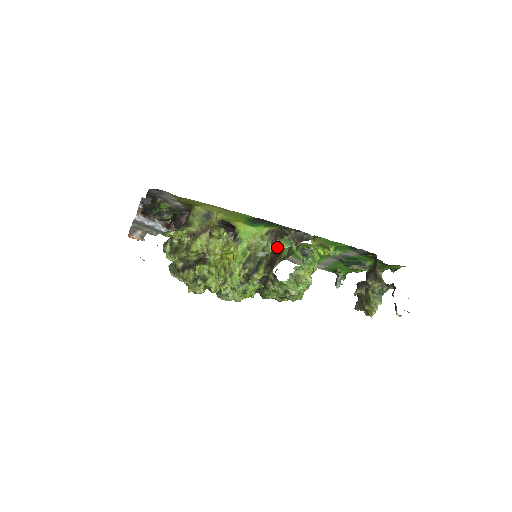
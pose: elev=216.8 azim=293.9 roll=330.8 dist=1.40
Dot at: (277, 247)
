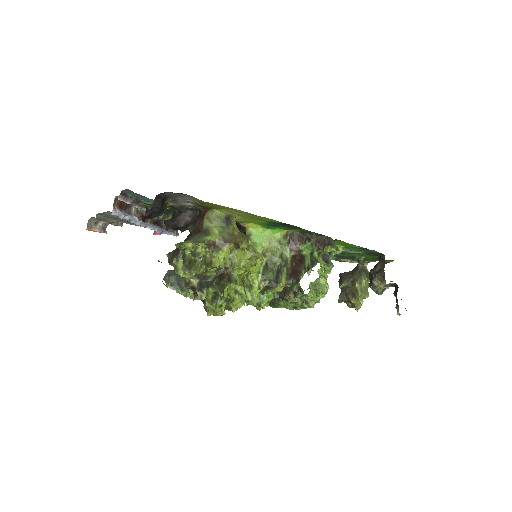
Dot at: (297, 253)
